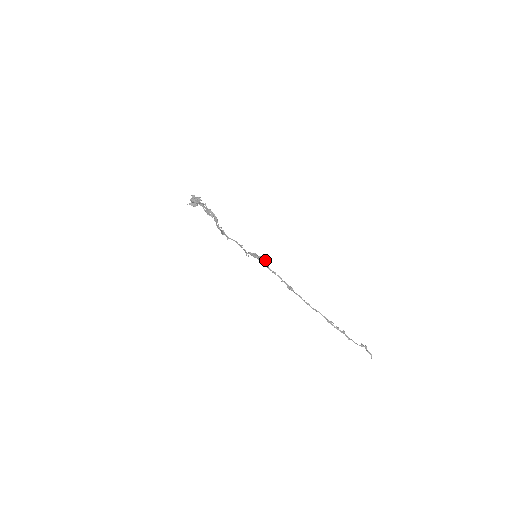
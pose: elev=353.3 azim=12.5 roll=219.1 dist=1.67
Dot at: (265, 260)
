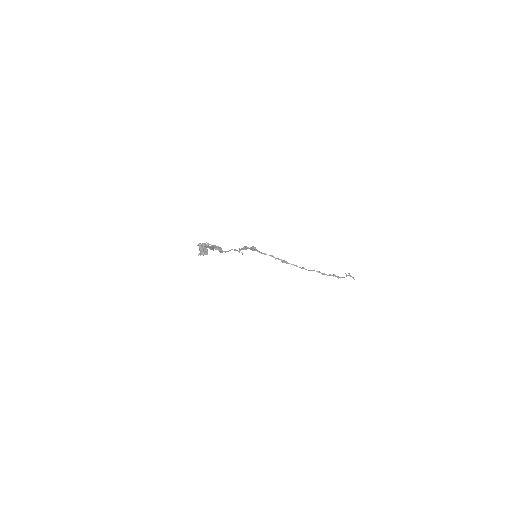
Dot at: (254, 247)
